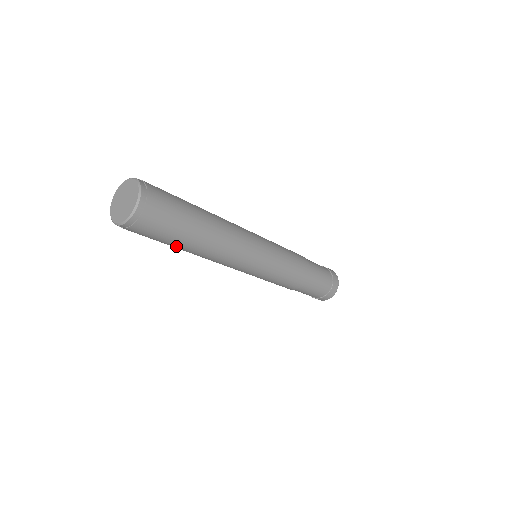
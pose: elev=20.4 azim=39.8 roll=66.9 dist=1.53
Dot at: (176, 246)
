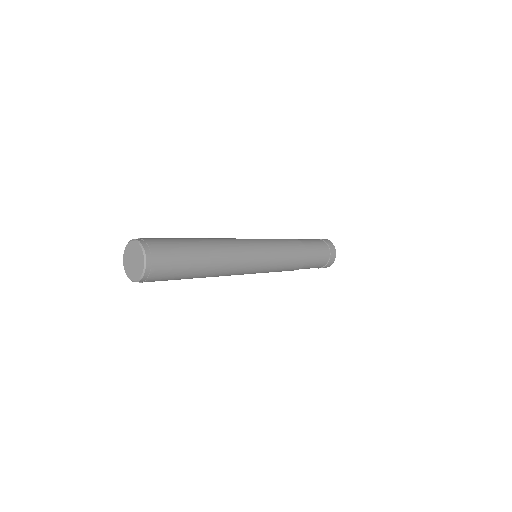
Dot at: occluded
